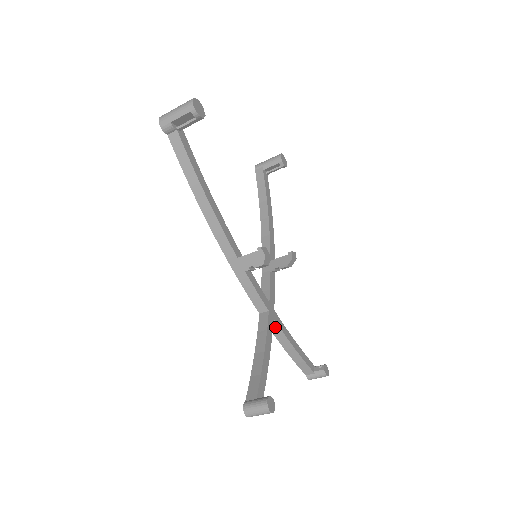
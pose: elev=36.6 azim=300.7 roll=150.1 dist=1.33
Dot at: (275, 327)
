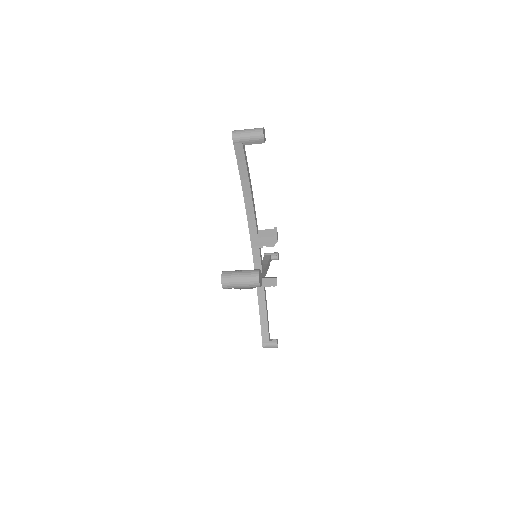
Dot at: occluded
